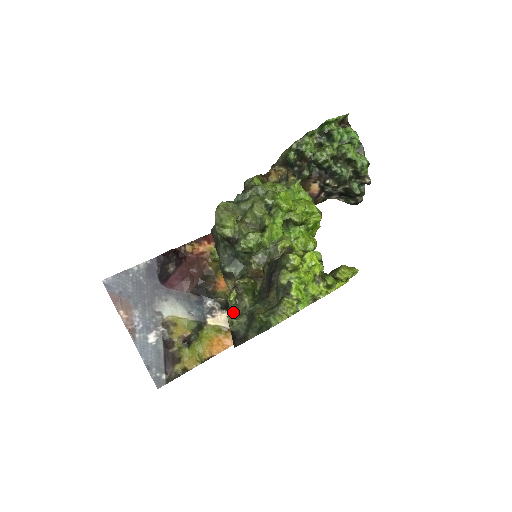
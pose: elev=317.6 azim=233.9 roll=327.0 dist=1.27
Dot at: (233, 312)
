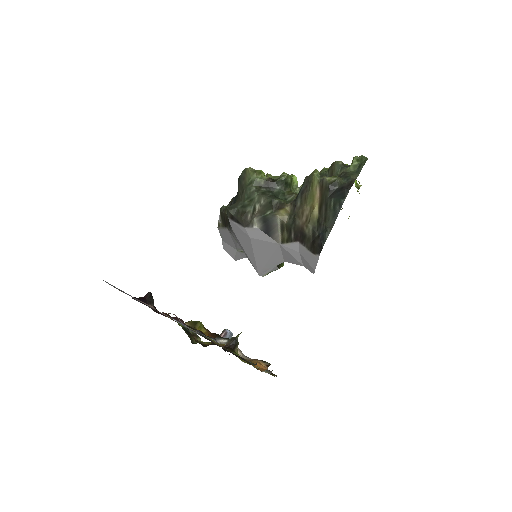
Dot at: (325, 181)
